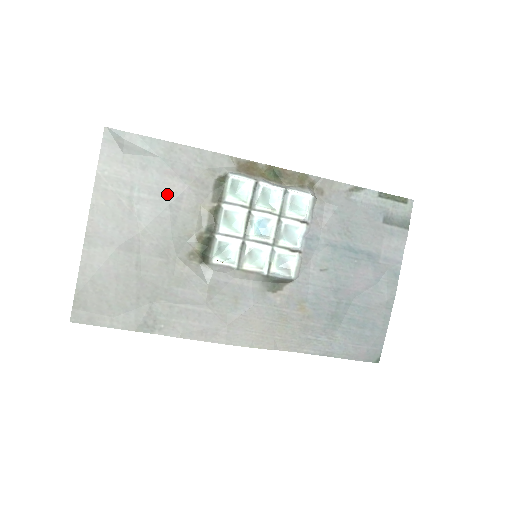
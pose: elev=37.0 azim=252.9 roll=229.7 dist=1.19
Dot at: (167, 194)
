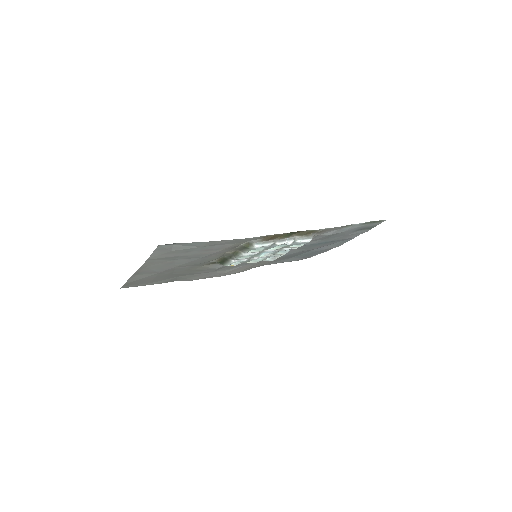
Dot at: (202, 255)
